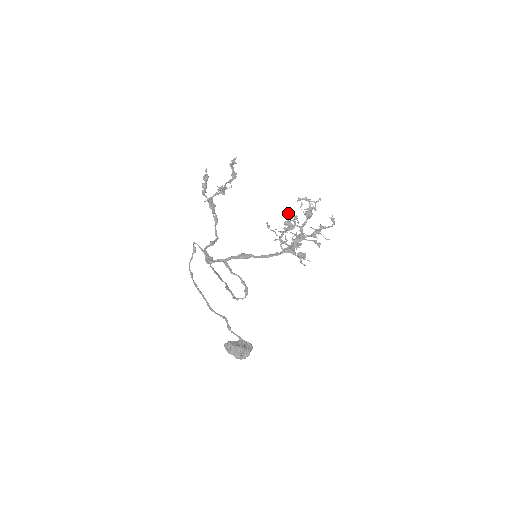
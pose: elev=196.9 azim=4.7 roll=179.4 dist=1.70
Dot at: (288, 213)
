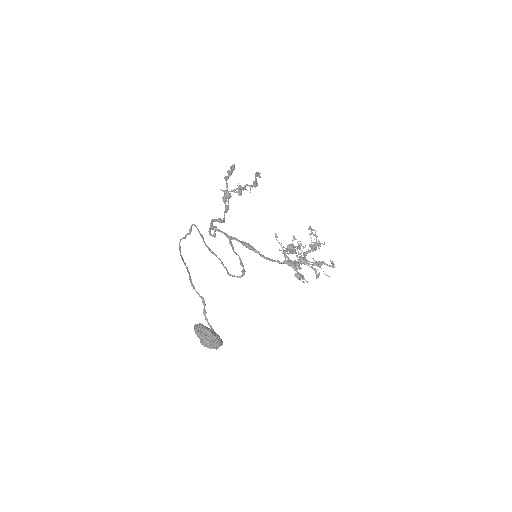
Dot at: (293, 240)
